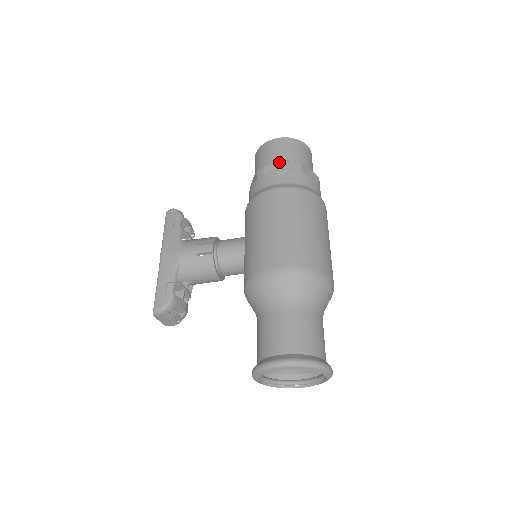
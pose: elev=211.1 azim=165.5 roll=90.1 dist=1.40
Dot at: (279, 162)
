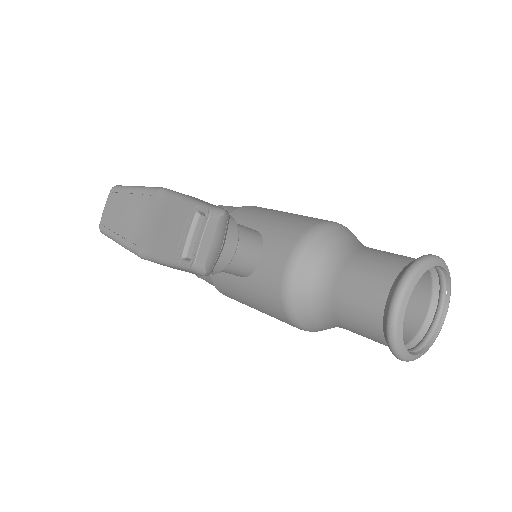
Dot at: occluded
